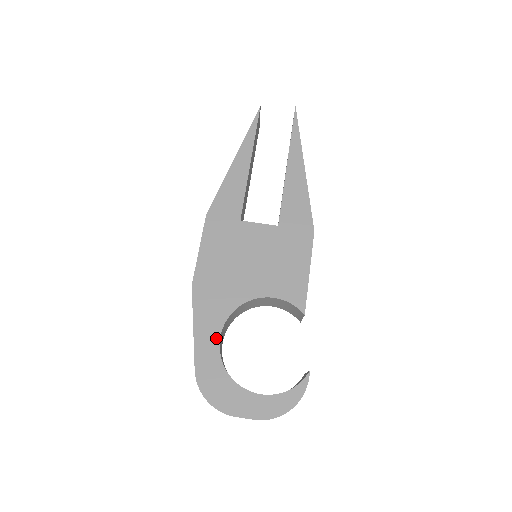
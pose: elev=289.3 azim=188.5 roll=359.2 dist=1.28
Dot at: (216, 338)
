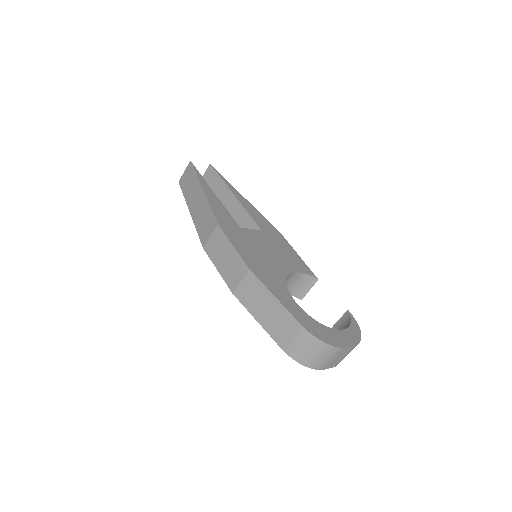
Dot at: (293, 301)
